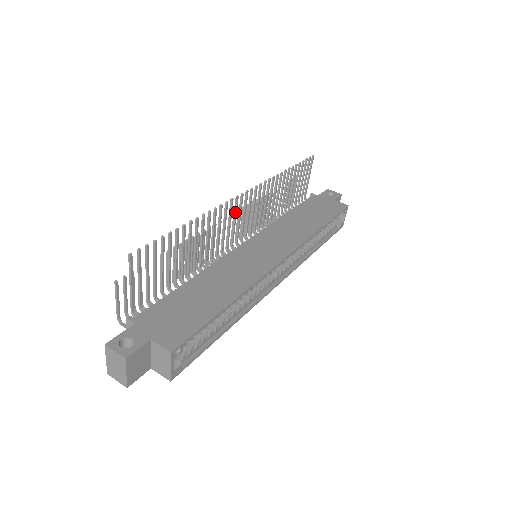
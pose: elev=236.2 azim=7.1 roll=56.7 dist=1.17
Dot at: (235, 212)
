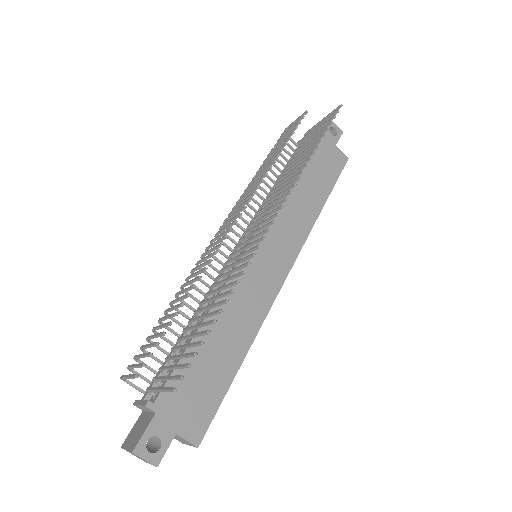
Dot at: occluded
